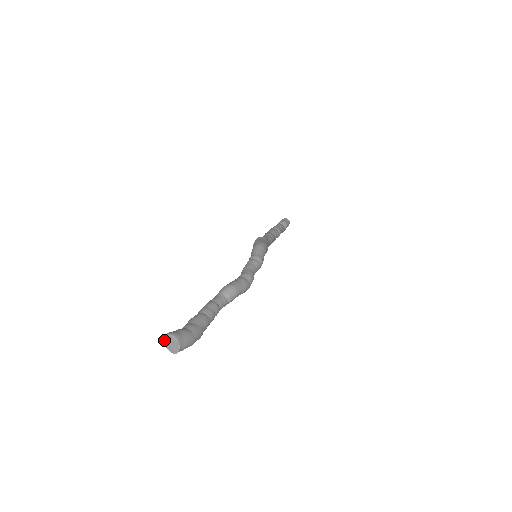
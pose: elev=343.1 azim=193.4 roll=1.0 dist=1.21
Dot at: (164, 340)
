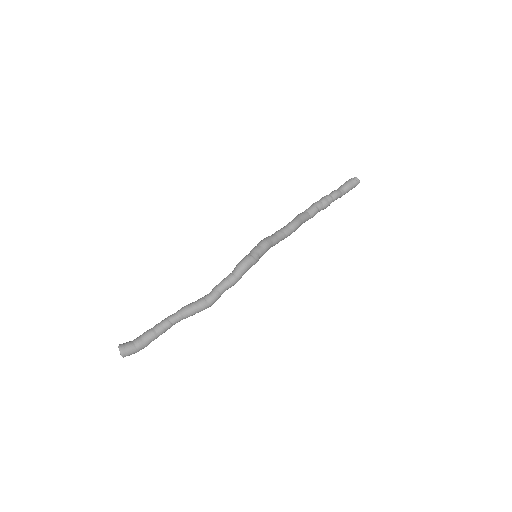
Dot at: occluded
